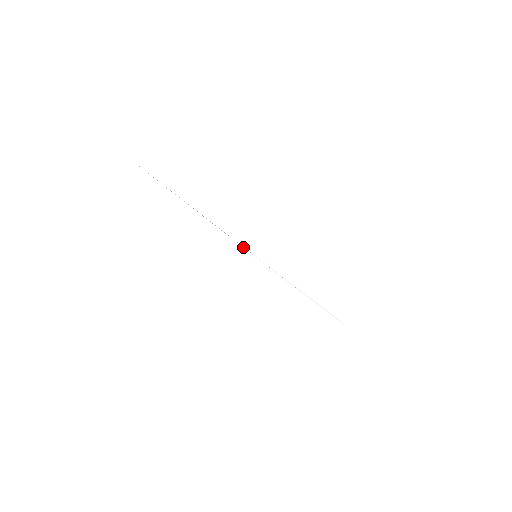
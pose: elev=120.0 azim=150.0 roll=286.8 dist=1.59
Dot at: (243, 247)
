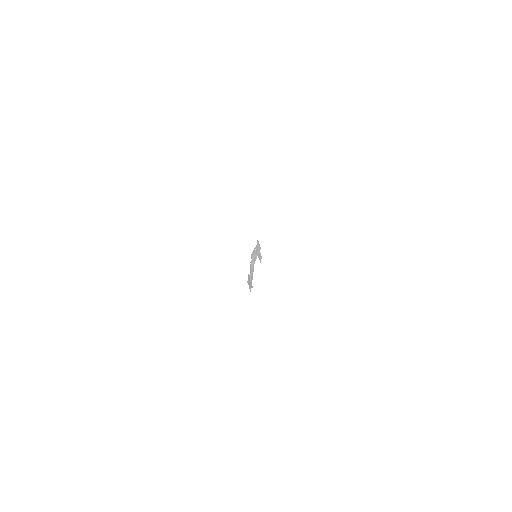
Dot at: (255, 260)
